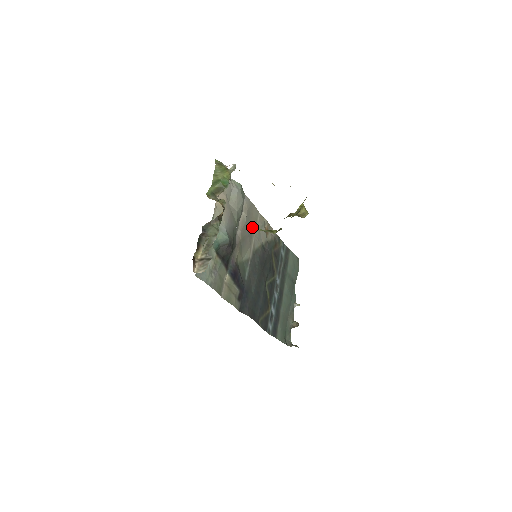
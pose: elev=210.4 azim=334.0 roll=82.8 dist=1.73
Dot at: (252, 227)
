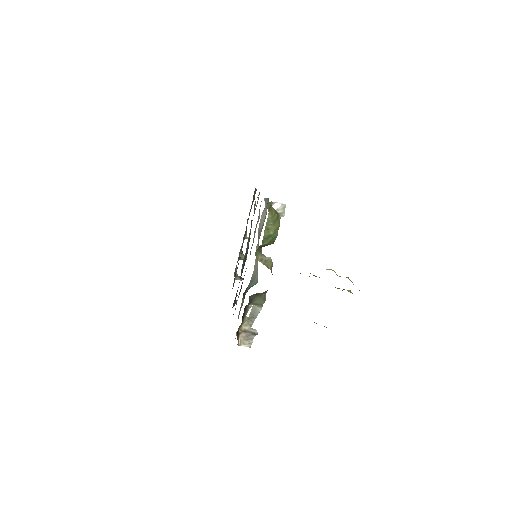
Dot at: occluded
